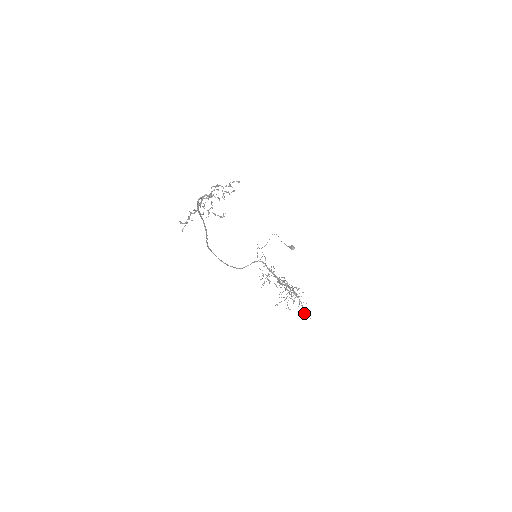
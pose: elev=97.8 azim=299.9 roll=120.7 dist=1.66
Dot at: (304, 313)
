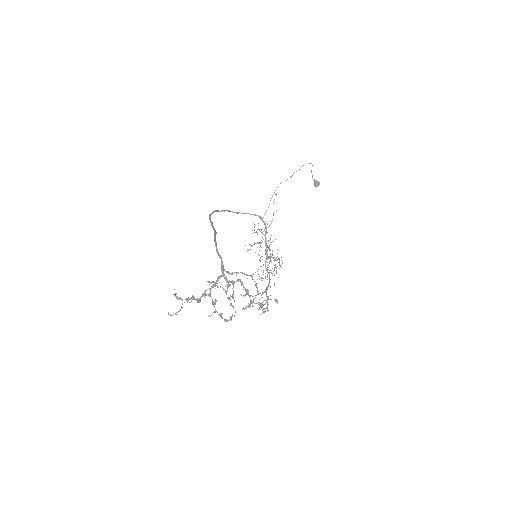
Dot at: (264, 311)
